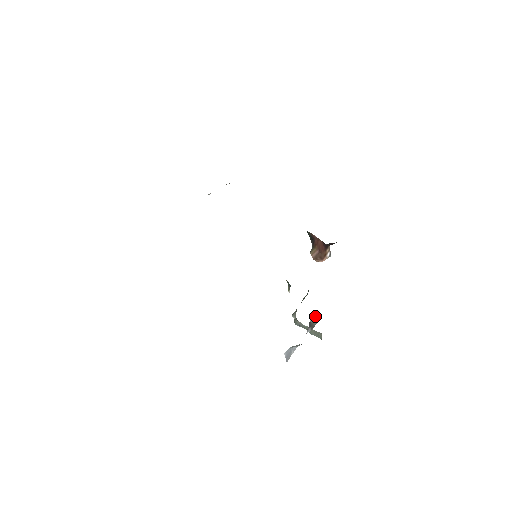
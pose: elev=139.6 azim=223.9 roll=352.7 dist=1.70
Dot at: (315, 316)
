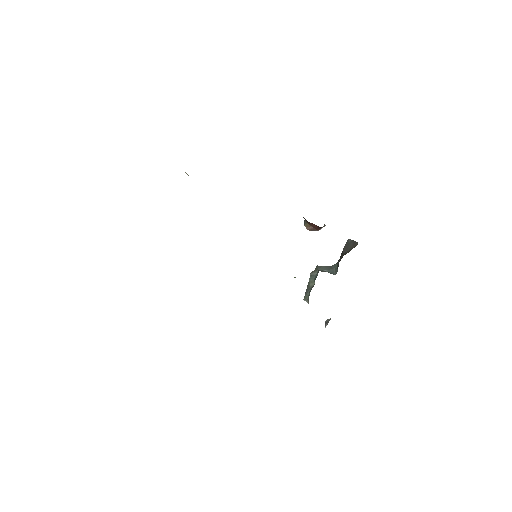
Dot at: occluded
